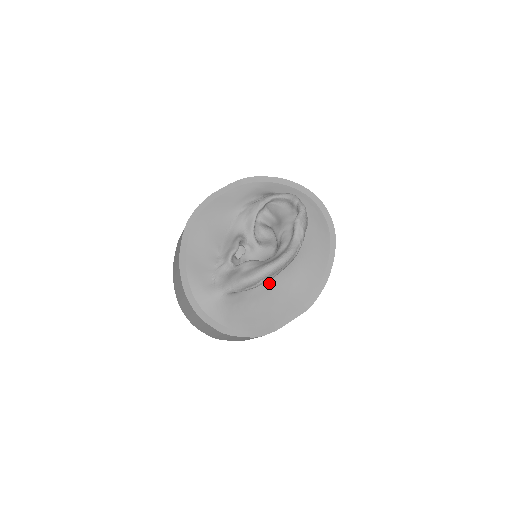
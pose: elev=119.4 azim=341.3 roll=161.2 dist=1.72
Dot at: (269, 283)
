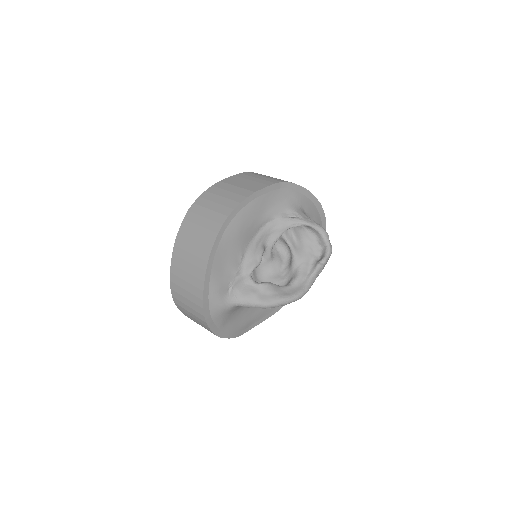
Dot at: occluded
